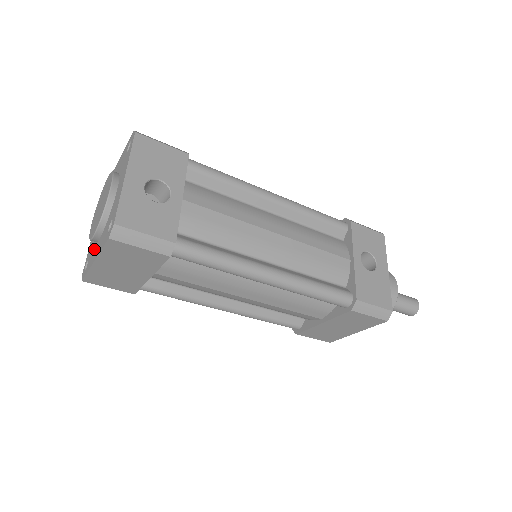
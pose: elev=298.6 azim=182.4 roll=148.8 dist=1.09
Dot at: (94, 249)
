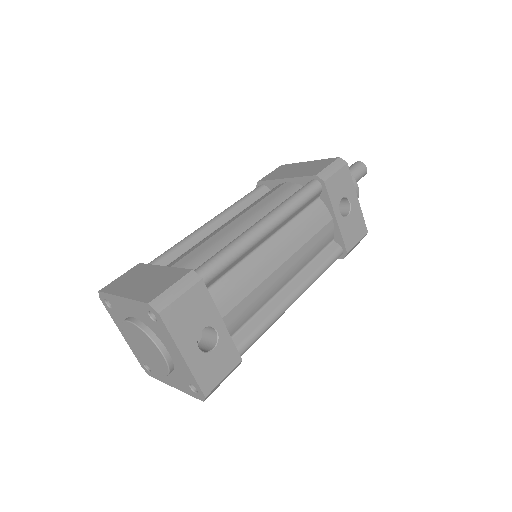
Dot at: occluded
